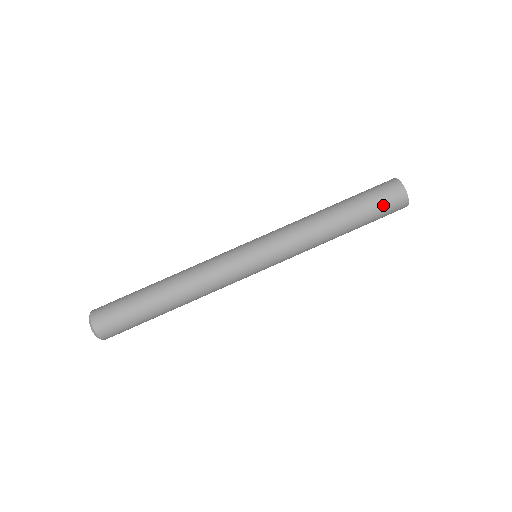
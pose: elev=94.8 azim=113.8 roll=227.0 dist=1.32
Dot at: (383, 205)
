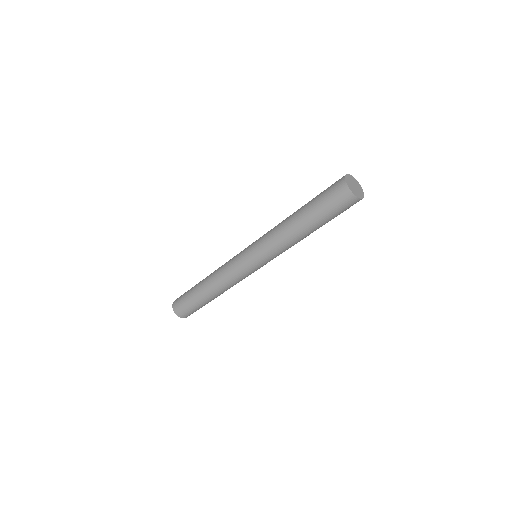
Dot at: (335, 208)
